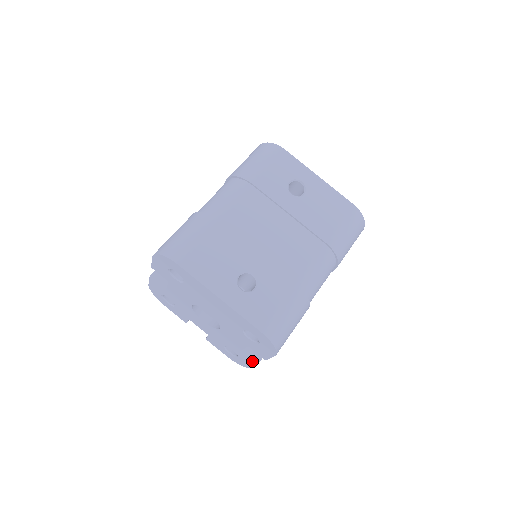
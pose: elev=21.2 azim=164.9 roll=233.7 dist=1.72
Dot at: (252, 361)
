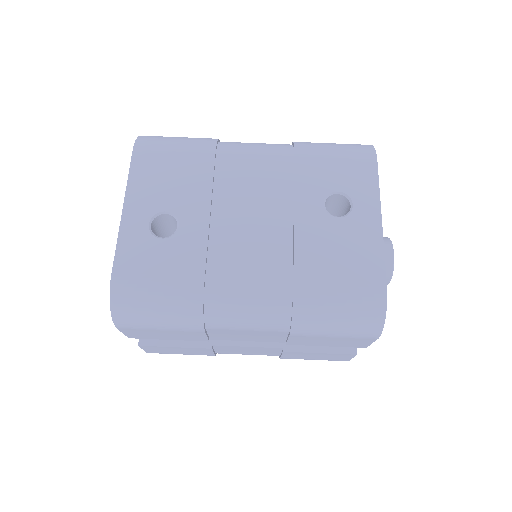
Dot at: (141, 339)
